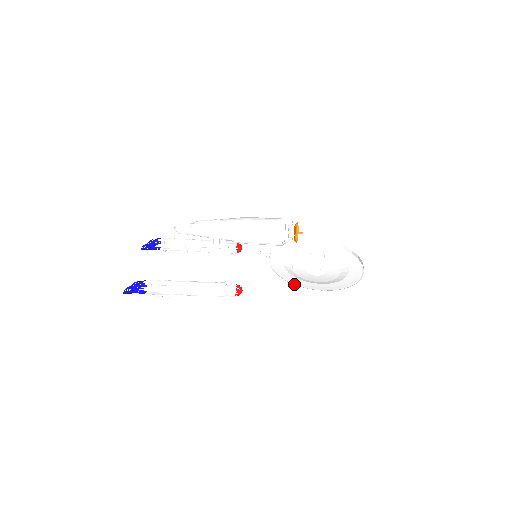
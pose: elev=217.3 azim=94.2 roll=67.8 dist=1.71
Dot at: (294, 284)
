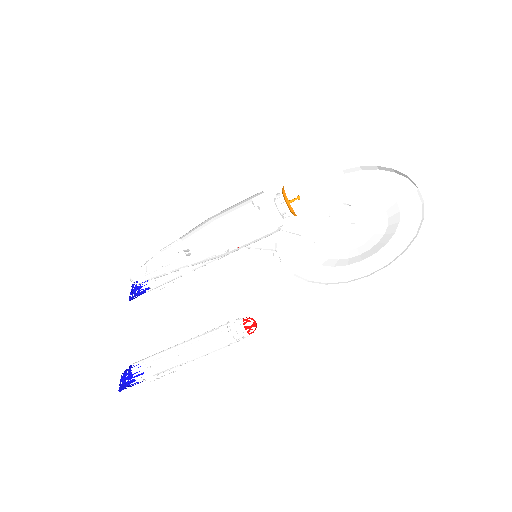
Dot at: (321, 283)
